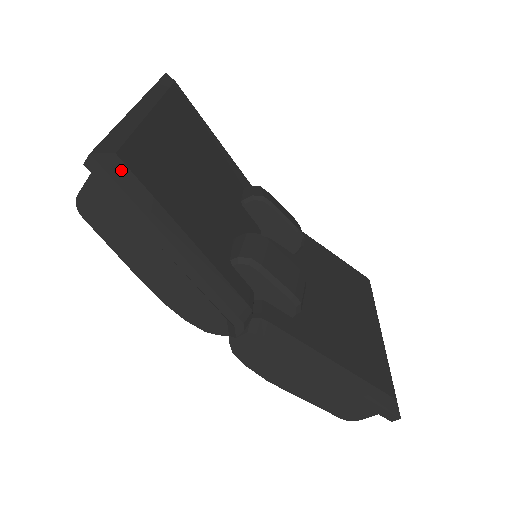
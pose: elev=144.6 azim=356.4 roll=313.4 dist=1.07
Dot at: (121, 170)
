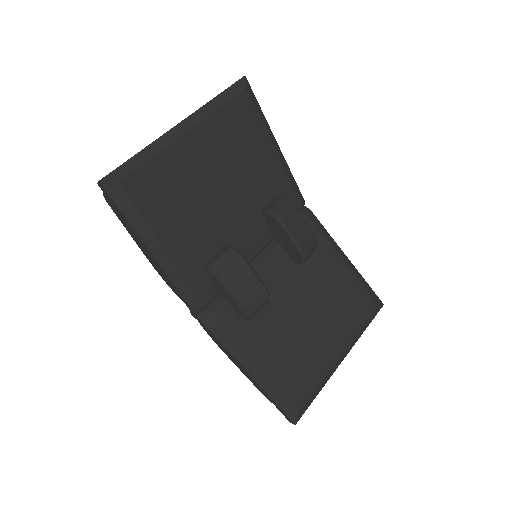
Dot at: (121, 194)
